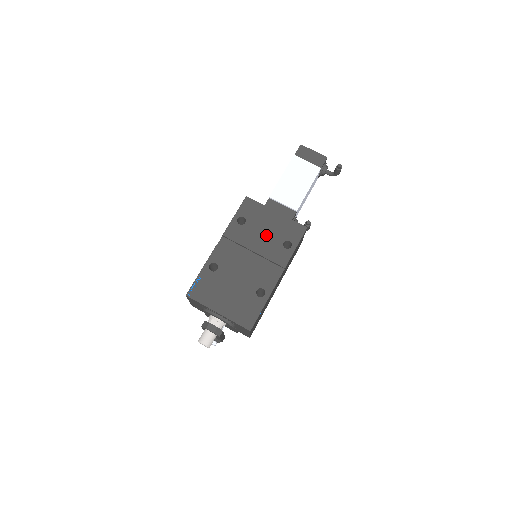
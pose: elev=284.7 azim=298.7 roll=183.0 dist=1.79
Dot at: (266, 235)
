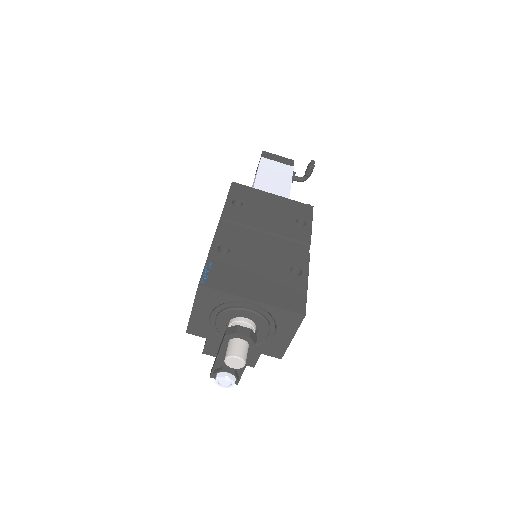
Dot at: (273, 215)
